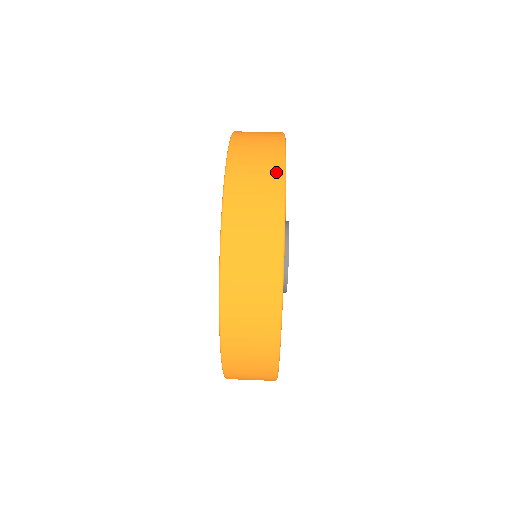
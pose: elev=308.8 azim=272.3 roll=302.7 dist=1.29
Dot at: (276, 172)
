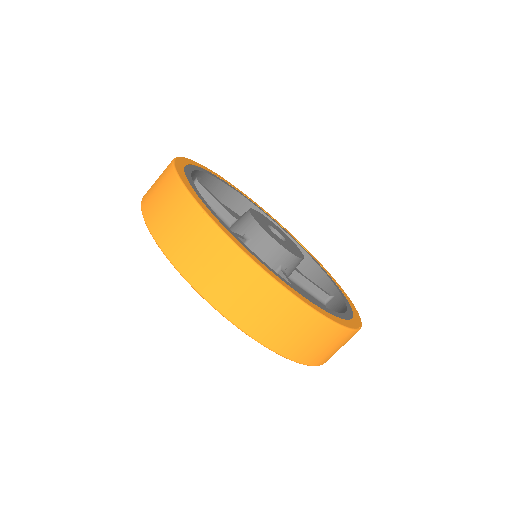
Dot at: (197, 218)
